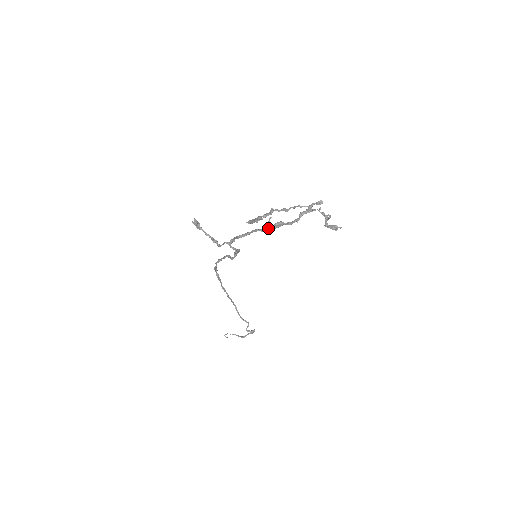
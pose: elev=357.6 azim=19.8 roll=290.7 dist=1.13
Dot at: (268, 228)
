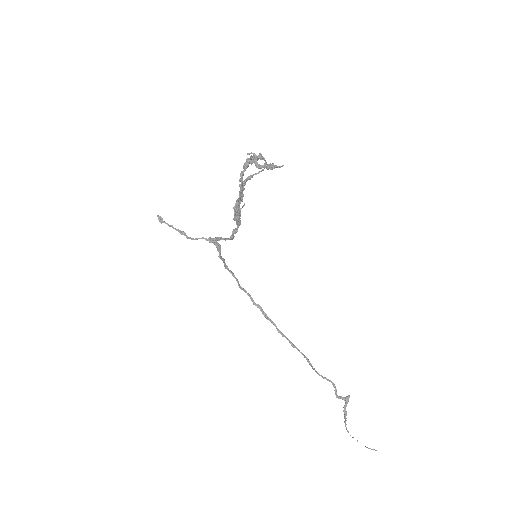
Dot at: (234, 209)
